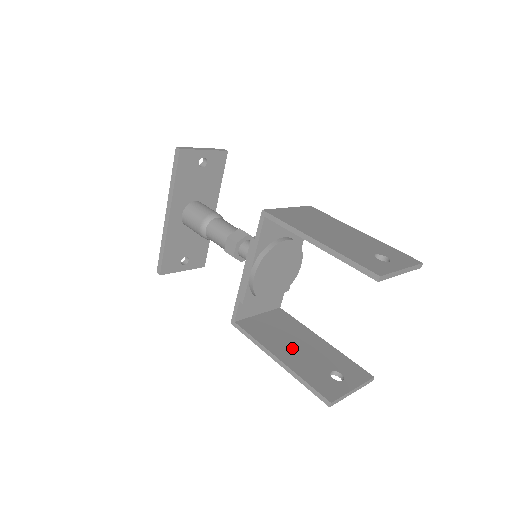
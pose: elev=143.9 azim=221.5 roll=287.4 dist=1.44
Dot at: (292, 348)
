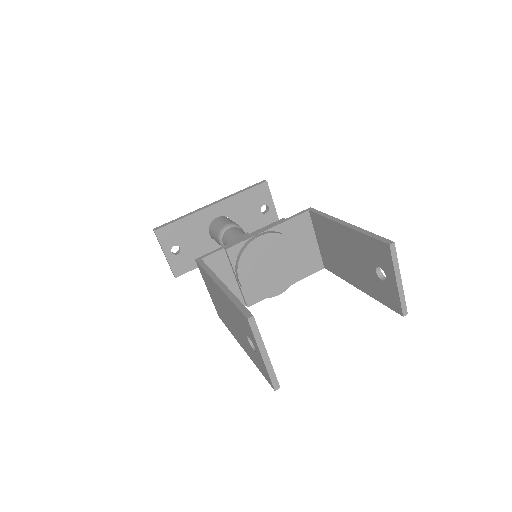
Dot at: occluded
